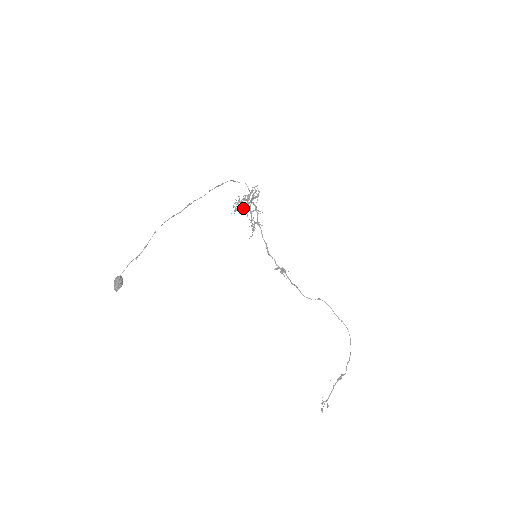
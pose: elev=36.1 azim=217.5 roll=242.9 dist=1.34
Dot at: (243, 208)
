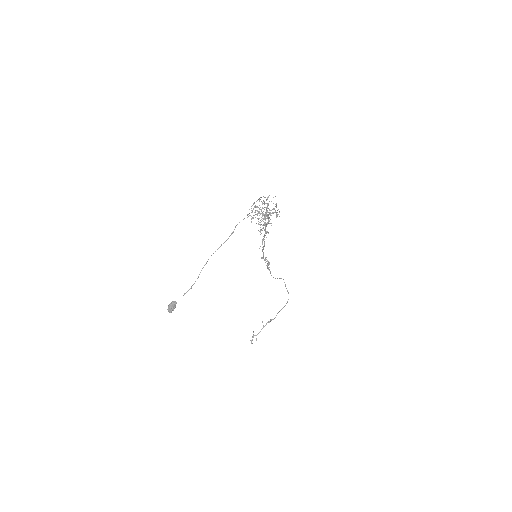
Dot at: (264, 225)
